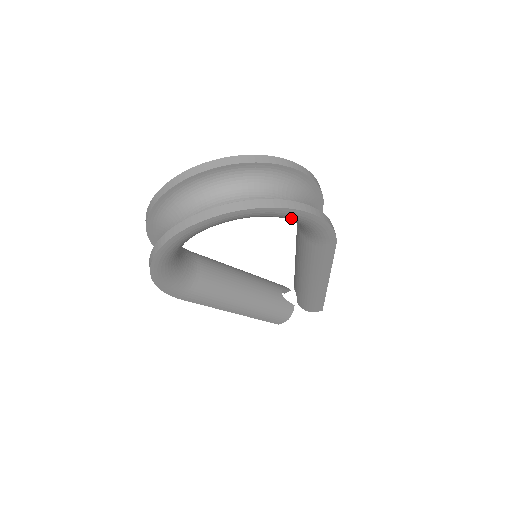
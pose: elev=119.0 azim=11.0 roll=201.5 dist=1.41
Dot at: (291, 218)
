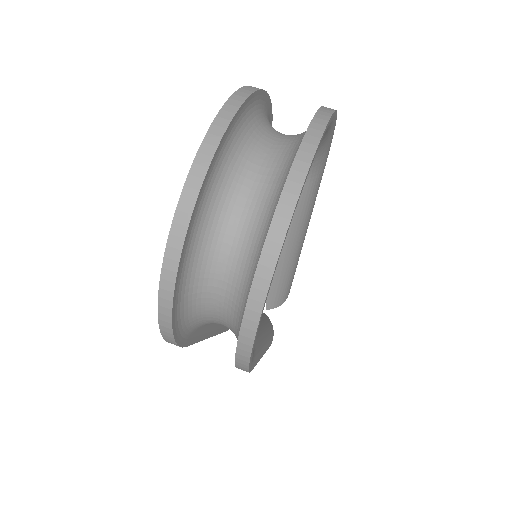
Dot at: (325, 134)
